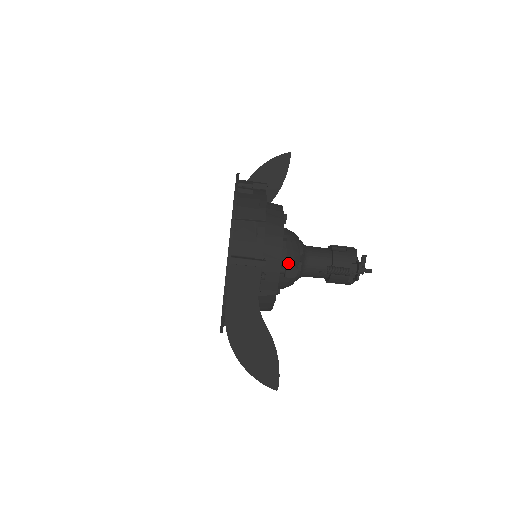
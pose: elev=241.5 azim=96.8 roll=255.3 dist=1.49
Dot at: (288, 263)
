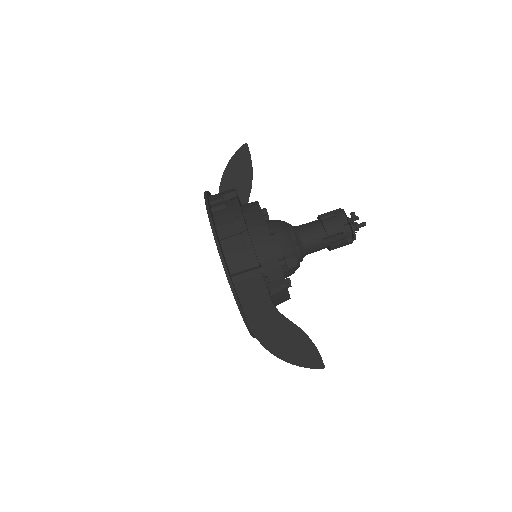
Dot at: (286, 253)
